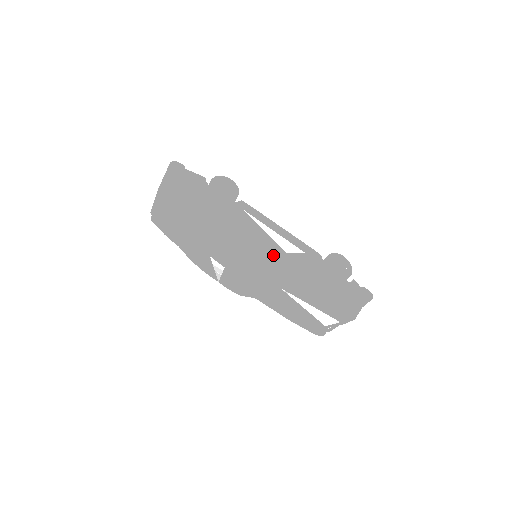
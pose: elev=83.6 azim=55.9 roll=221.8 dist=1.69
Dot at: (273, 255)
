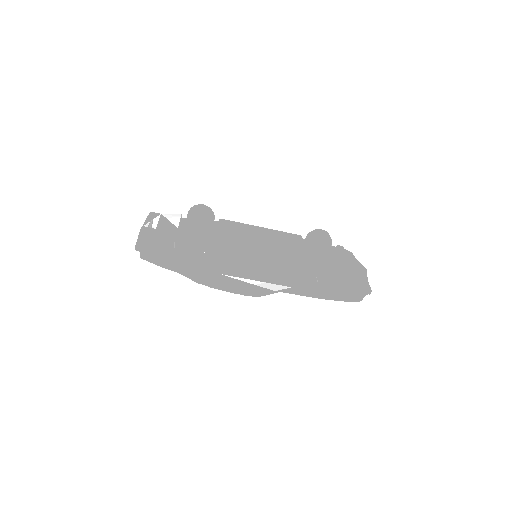
Dot at: (263, 293)
